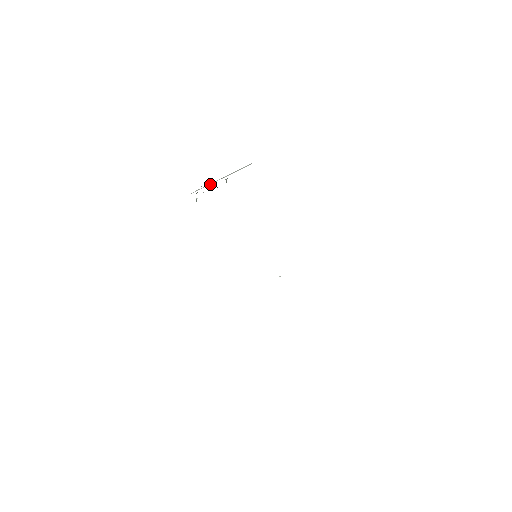
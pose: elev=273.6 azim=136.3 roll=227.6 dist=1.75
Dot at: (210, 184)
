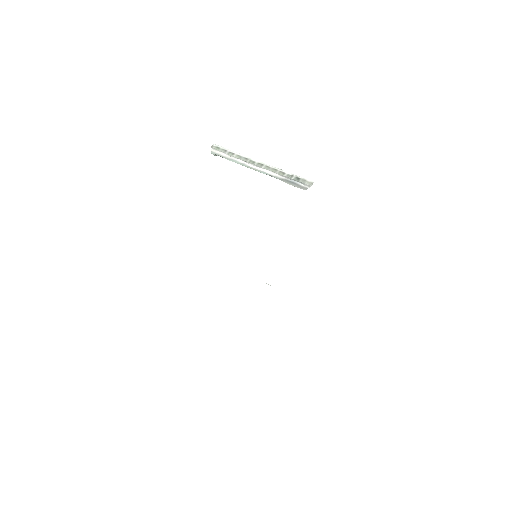
Dot at: (245, 159)
